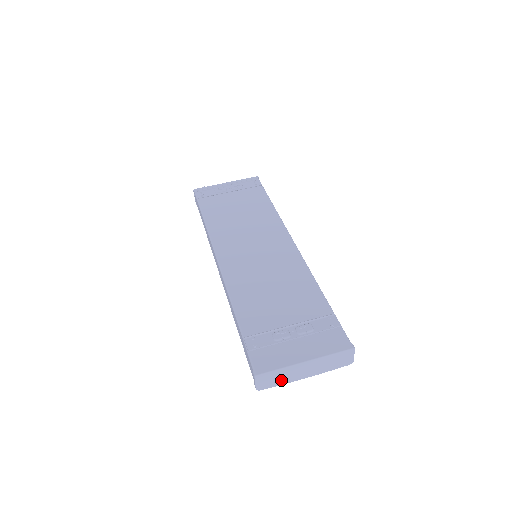
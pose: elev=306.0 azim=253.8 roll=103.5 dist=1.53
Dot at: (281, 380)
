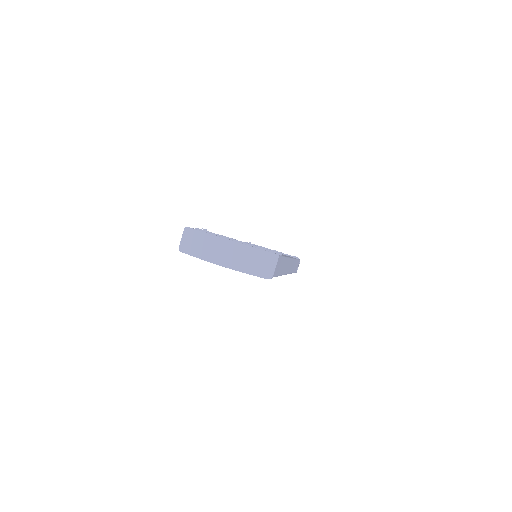
Dot at: (203, 251)
